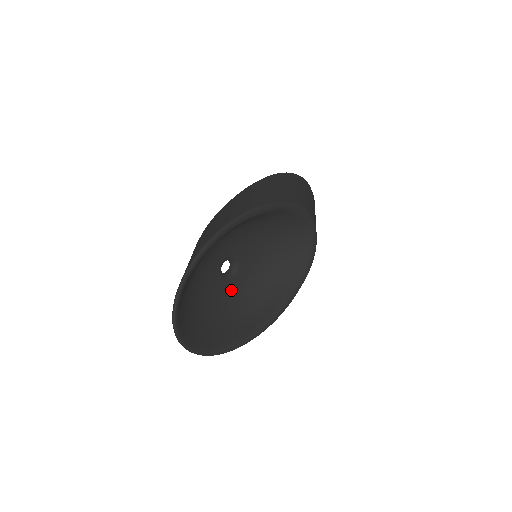
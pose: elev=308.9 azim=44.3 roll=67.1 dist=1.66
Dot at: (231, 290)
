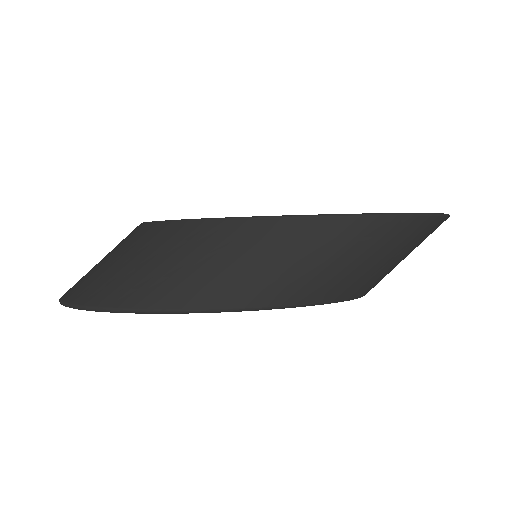
Dot at: occluded
